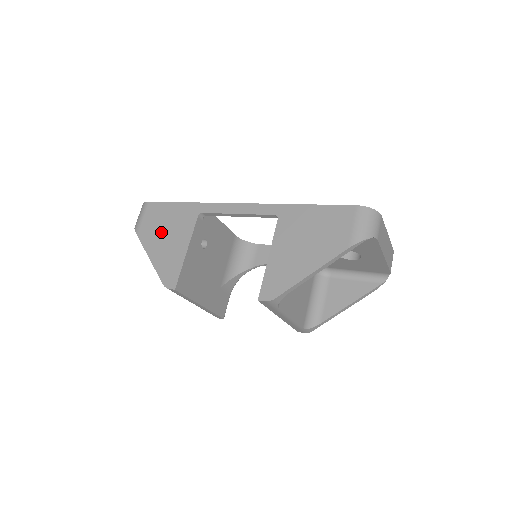
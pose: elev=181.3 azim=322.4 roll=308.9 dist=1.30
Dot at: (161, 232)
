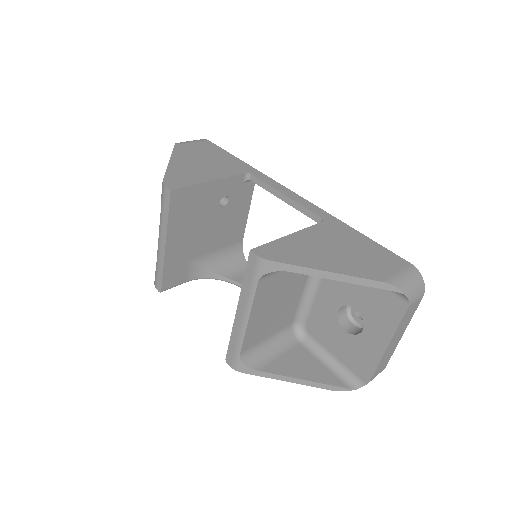
Dot at: (200, 158)
